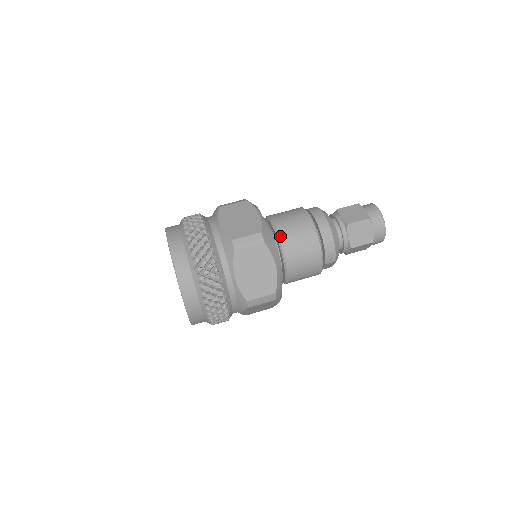
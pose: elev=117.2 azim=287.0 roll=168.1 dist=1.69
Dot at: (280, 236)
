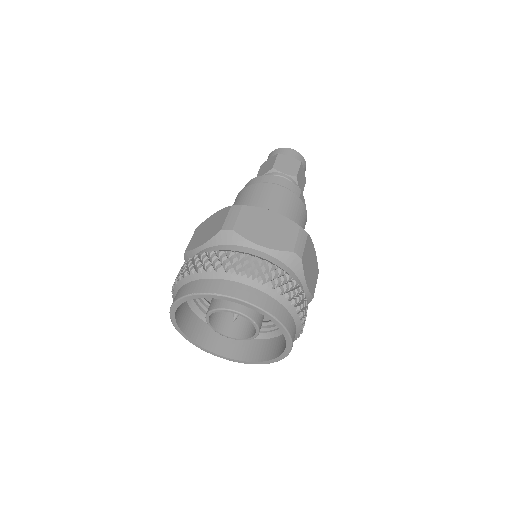
Dot at: occluded
